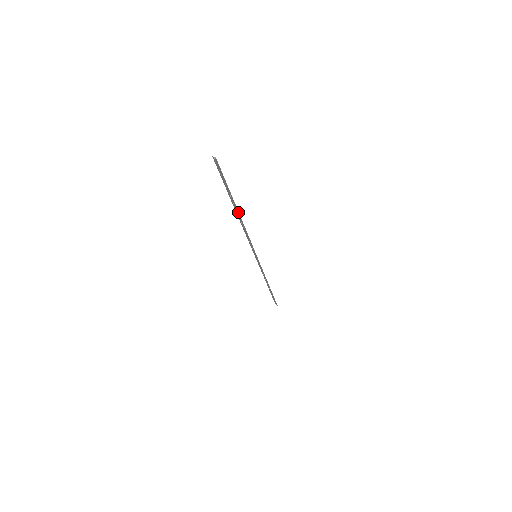
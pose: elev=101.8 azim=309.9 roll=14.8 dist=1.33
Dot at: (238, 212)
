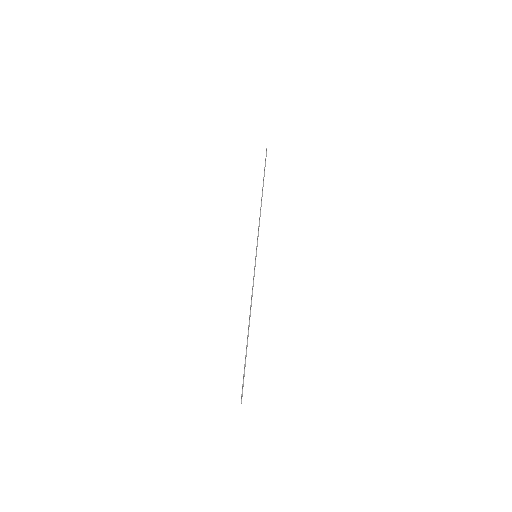
Dot at: (262, 190)
